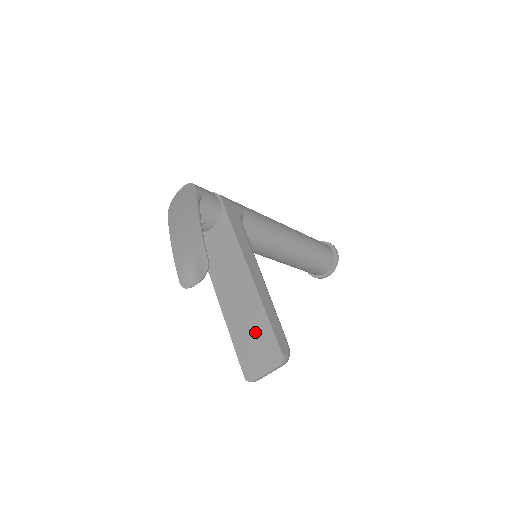
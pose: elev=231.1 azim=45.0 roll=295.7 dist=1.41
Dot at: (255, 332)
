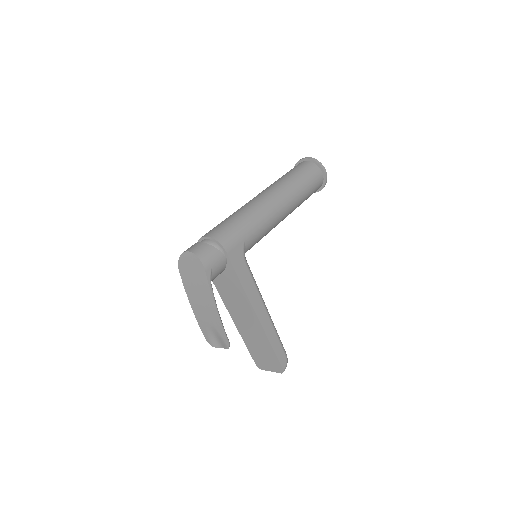
Dot at: (263, 350)
